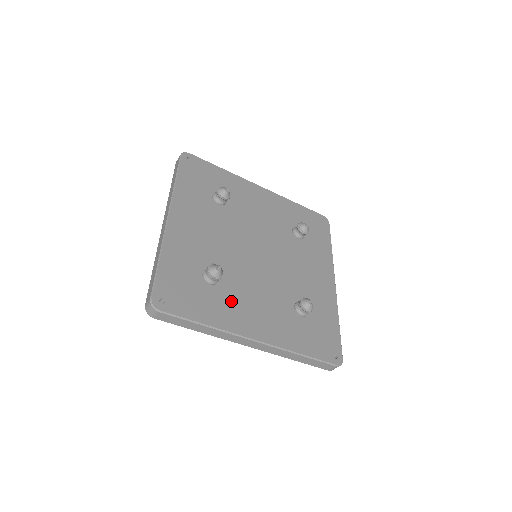
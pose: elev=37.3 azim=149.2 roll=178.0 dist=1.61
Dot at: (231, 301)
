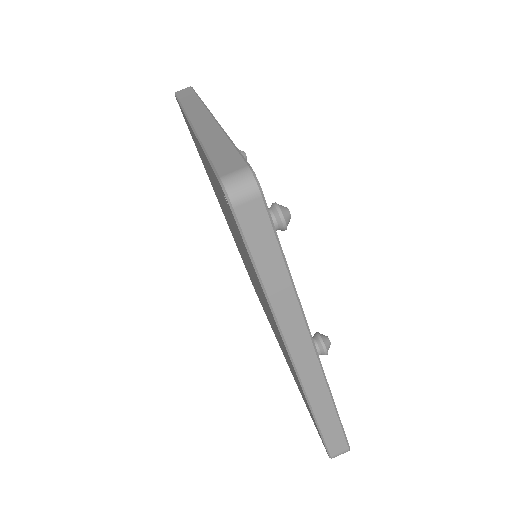
Dot at: occluded
